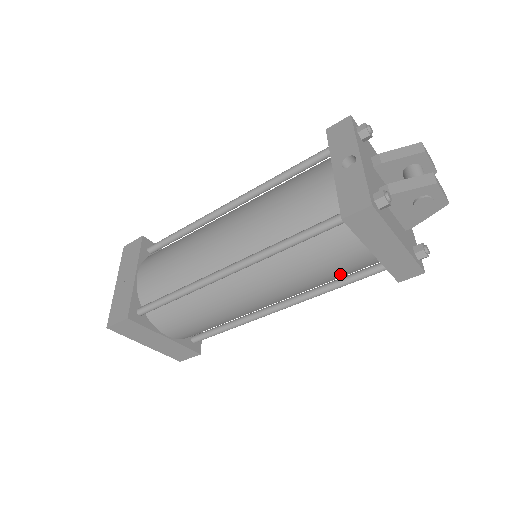
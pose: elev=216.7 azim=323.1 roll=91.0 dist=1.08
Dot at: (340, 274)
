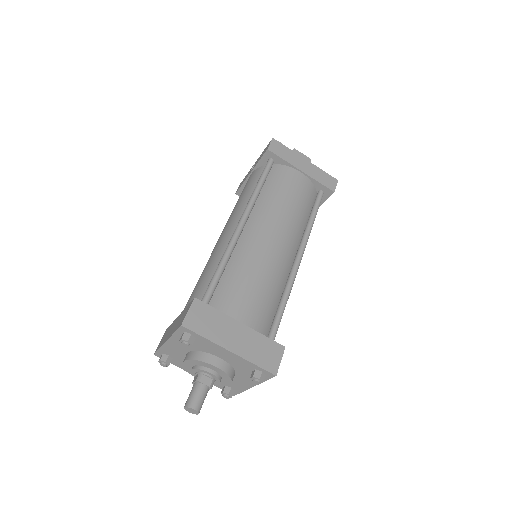
Dot at: (302, 198)
